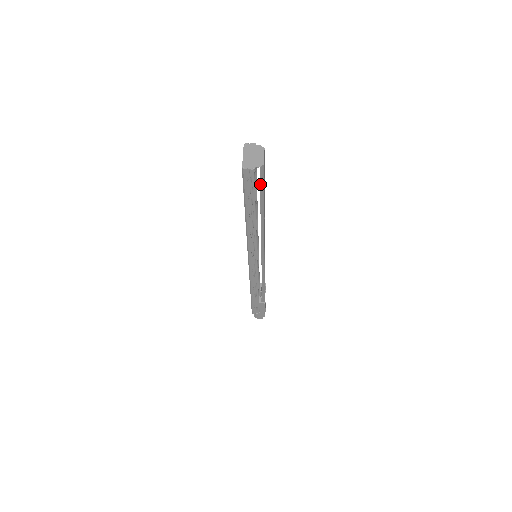
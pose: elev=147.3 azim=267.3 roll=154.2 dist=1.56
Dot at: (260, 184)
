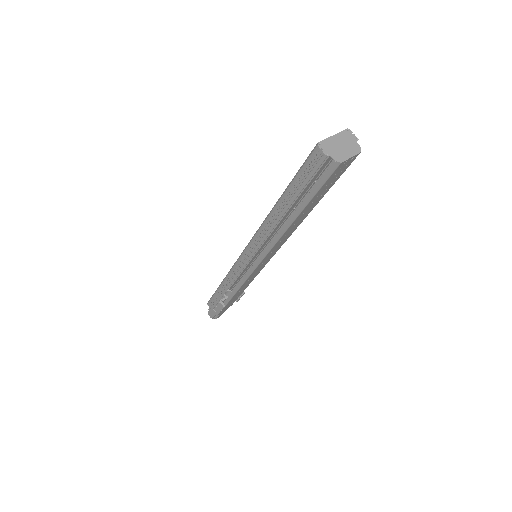
Dot at: (319, 181)
